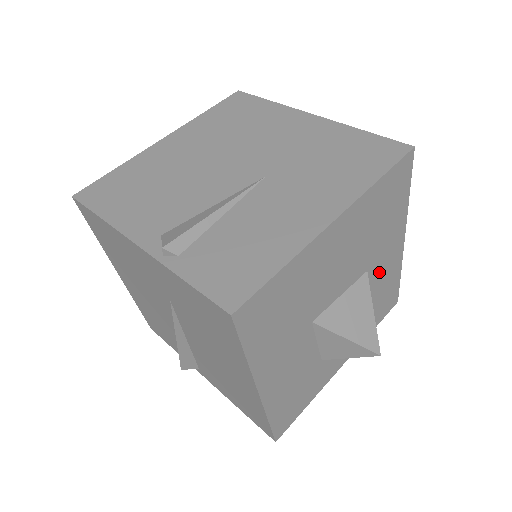
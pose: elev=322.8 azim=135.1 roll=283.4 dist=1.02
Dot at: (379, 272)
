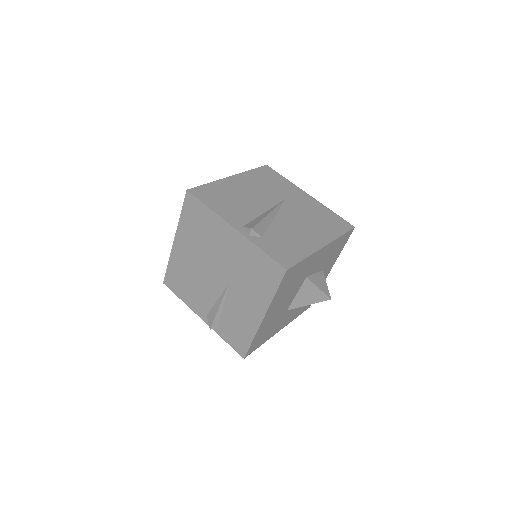
Dot at: (318, 263)
